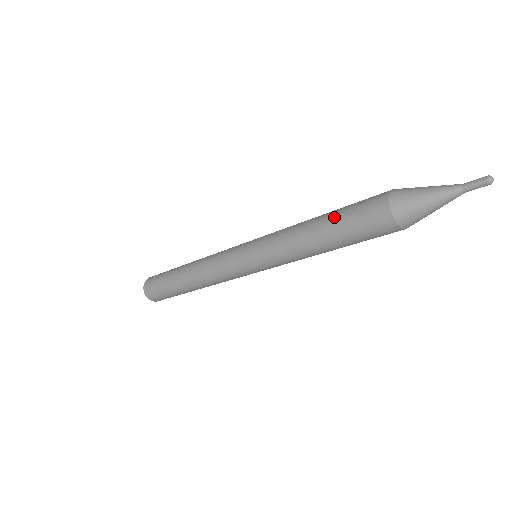
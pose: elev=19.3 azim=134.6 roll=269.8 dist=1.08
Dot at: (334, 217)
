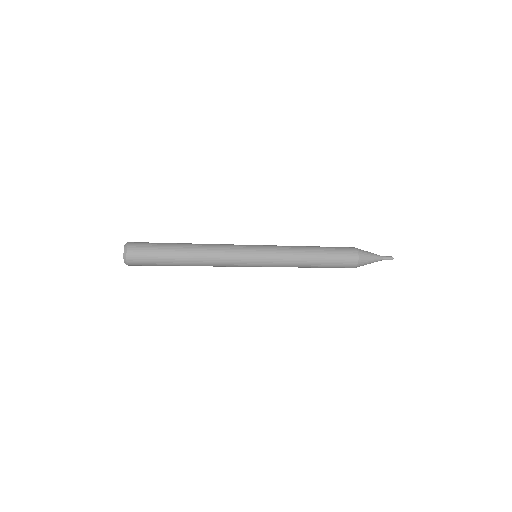
Dot at: (328, 258)
